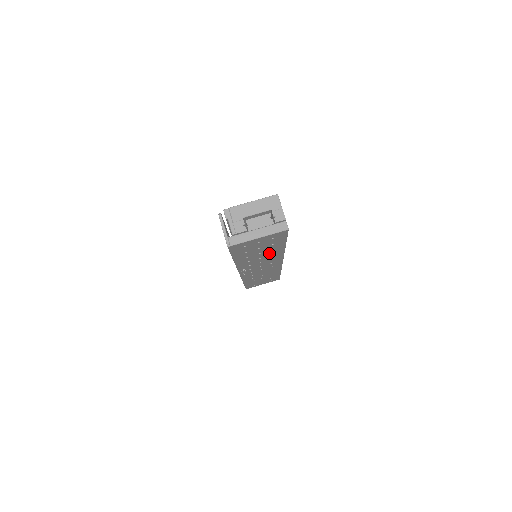
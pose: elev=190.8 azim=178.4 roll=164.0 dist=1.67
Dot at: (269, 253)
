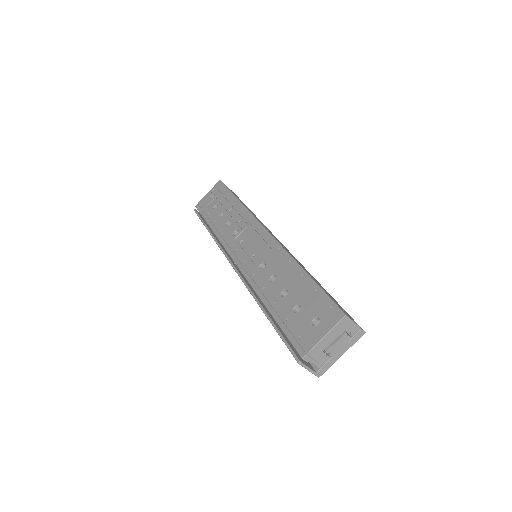
Dot at: occluded
